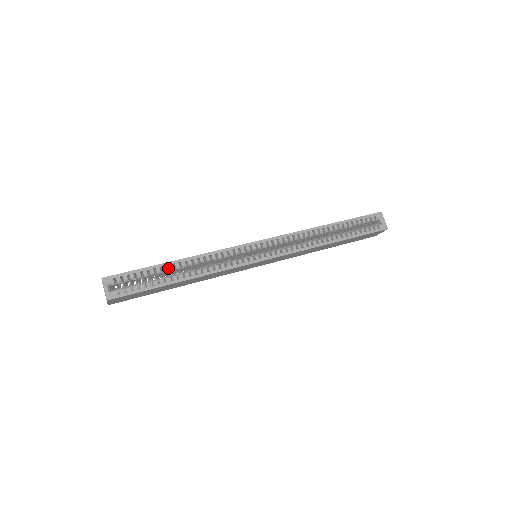
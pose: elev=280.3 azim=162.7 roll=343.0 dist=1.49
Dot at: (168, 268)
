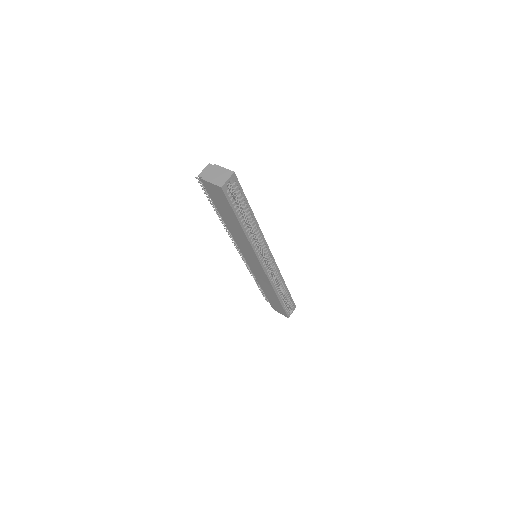
Dot at: occluded
